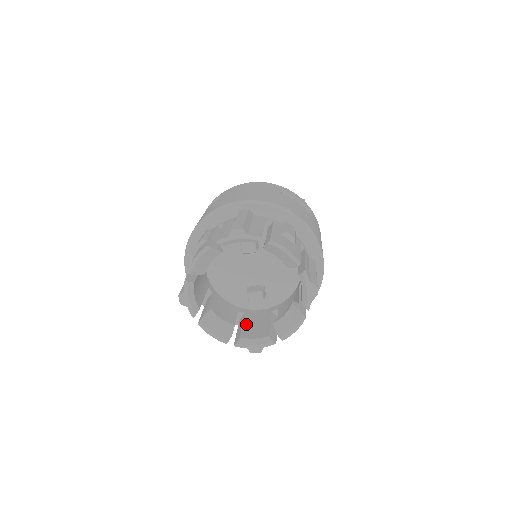
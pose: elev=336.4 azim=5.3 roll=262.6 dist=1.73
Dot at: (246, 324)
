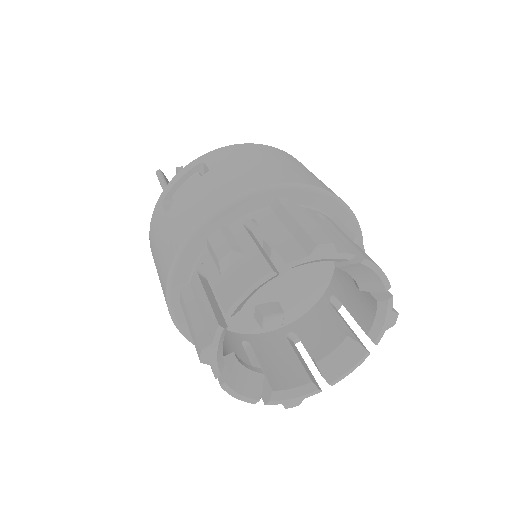
Dot at: (264, 363)
